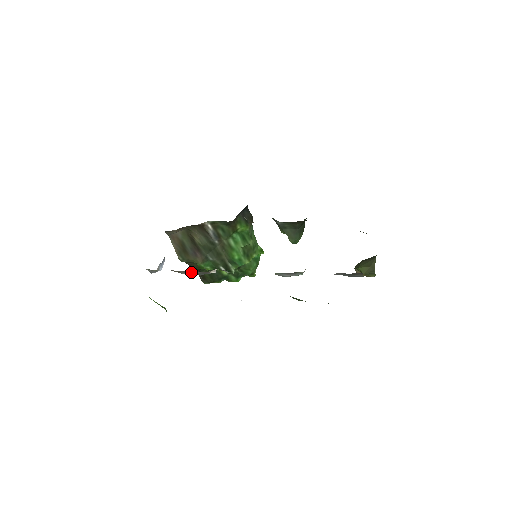
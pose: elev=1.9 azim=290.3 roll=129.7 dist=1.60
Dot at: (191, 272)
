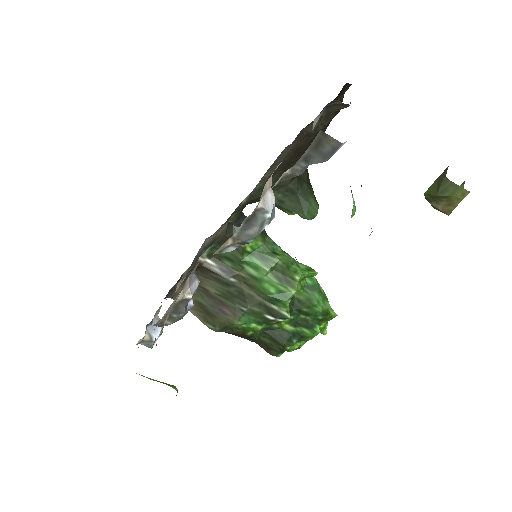
Dot at: occluded
